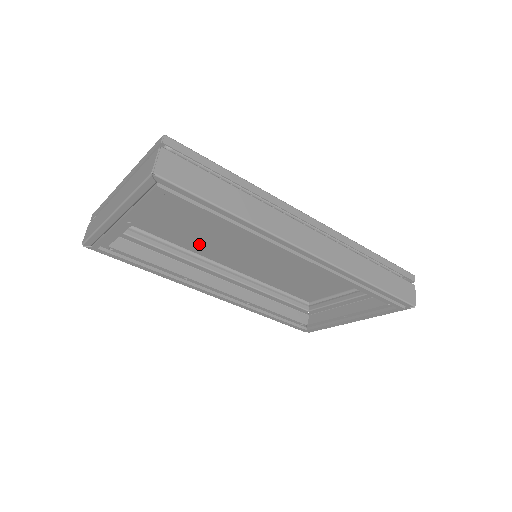
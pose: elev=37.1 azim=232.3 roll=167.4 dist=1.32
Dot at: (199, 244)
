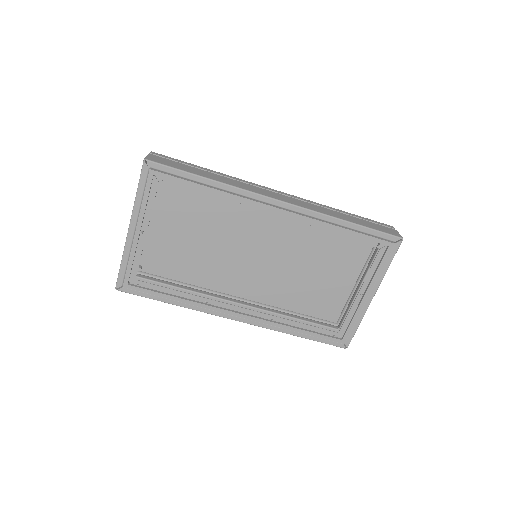
Dot at: (211, 275)
